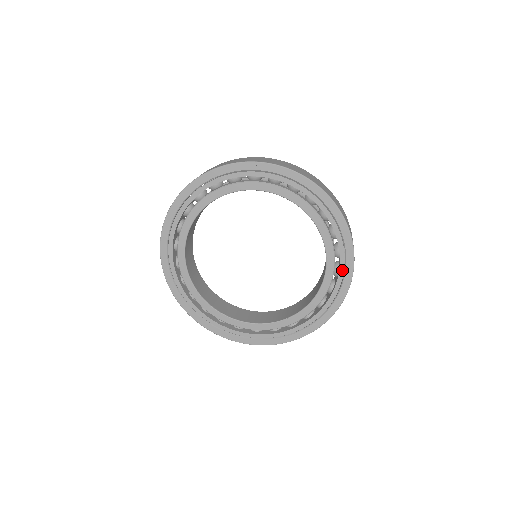
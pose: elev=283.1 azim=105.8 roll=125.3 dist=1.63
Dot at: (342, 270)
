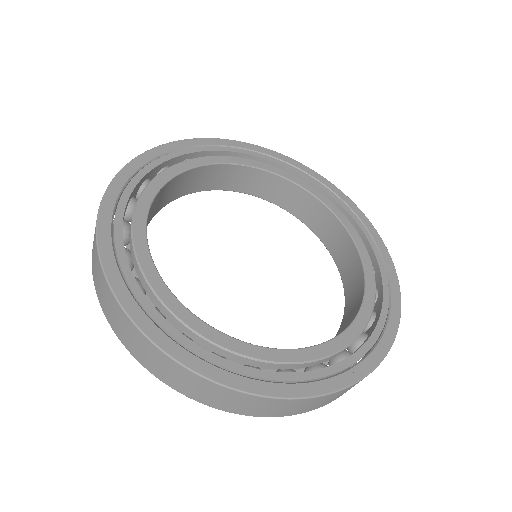
Dot at: (333, 195)
